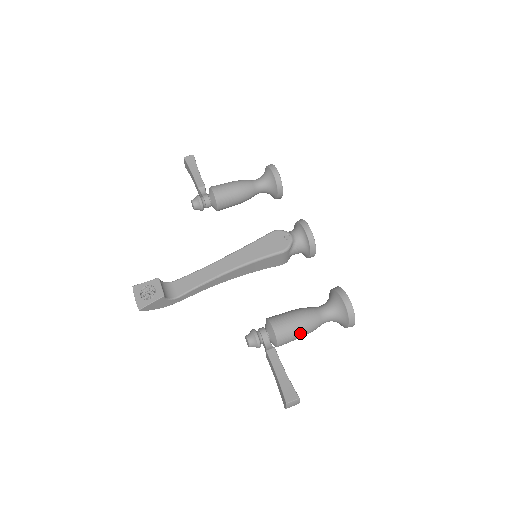
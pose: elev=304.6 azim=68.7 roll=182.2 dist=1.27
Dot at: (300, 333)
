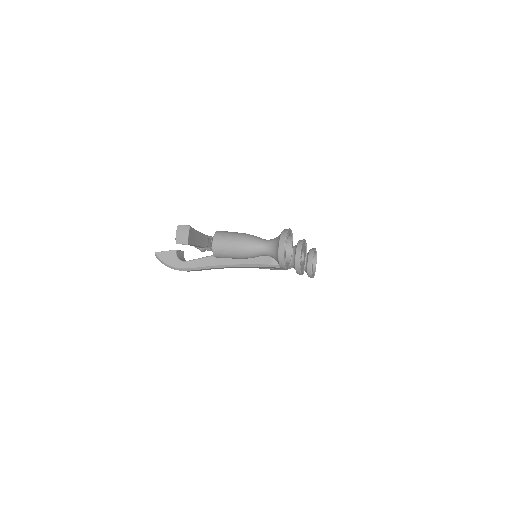
Dot at: (235, 239)
